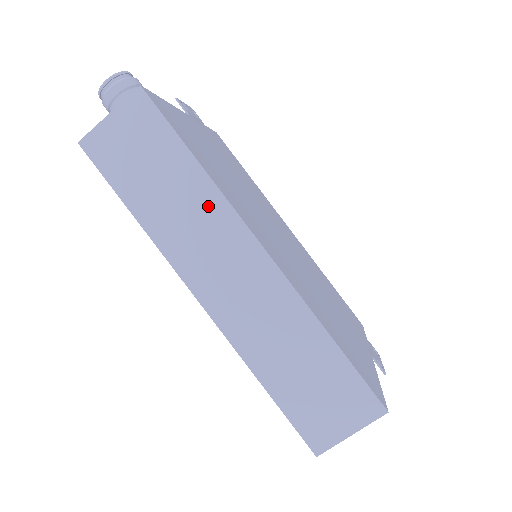
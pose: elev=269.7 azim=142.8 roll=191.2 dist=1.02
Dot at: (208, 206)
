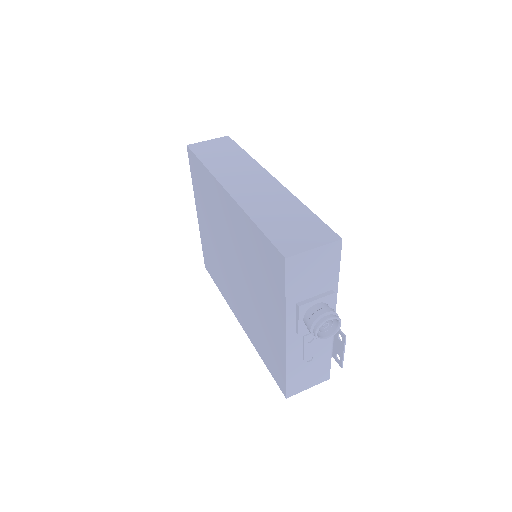
Dot at: (247, 164)
